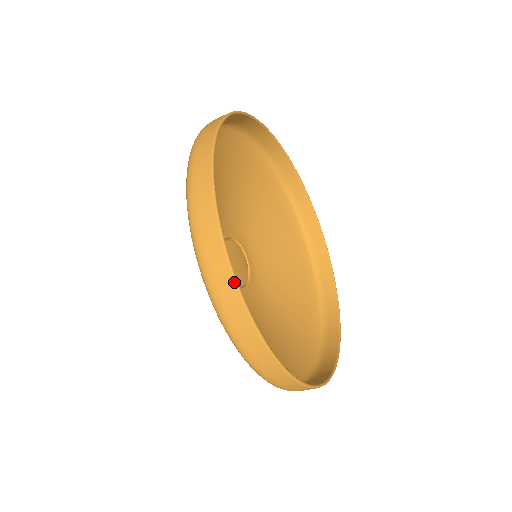
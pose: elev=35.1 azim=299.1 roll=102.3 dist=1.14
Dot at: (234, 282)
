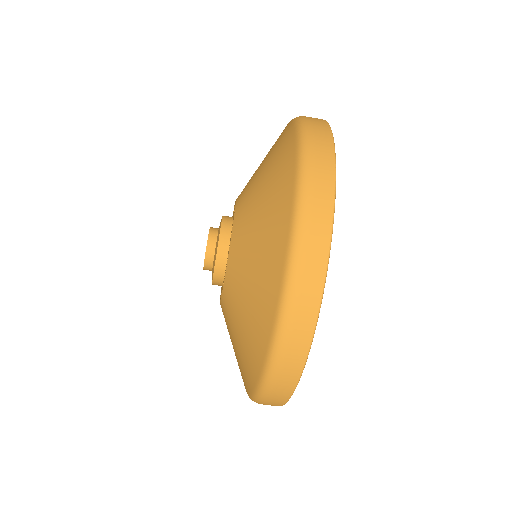
Dot at: (334, 194)
